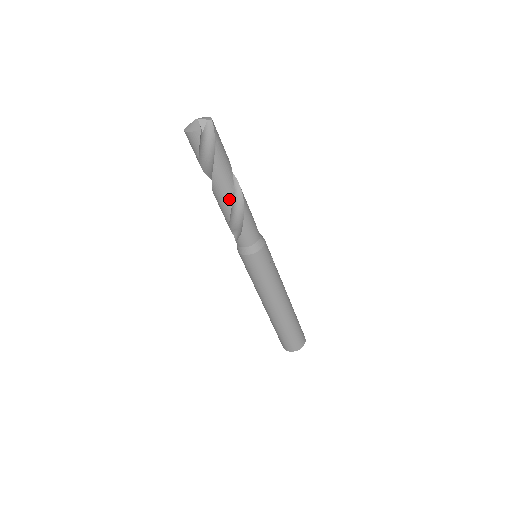
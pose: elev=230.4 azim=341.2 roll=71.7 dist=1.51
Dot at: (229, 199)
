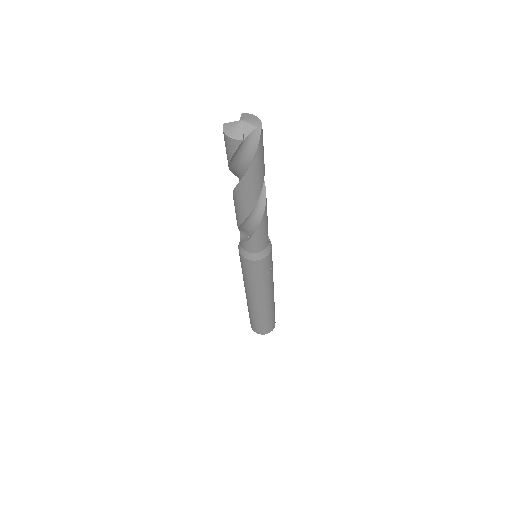
Dot at: (247, 210)
